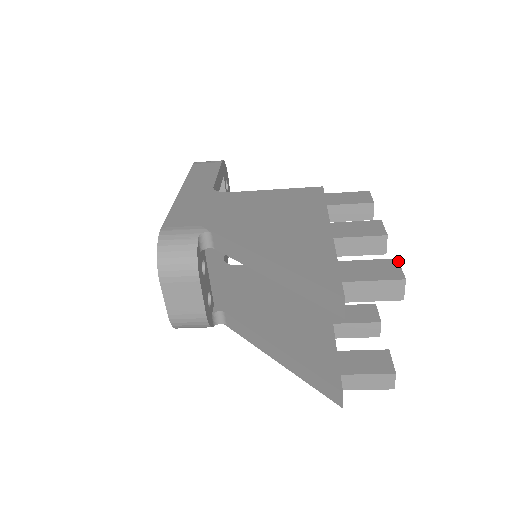
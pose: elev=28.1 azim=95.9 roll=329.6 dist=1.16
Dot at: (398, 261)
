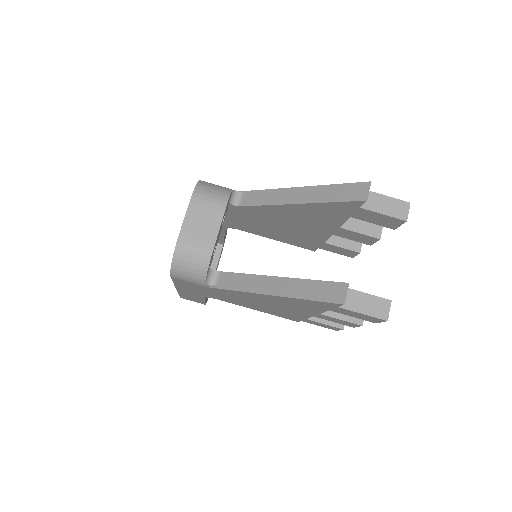
Dot at: occluded
